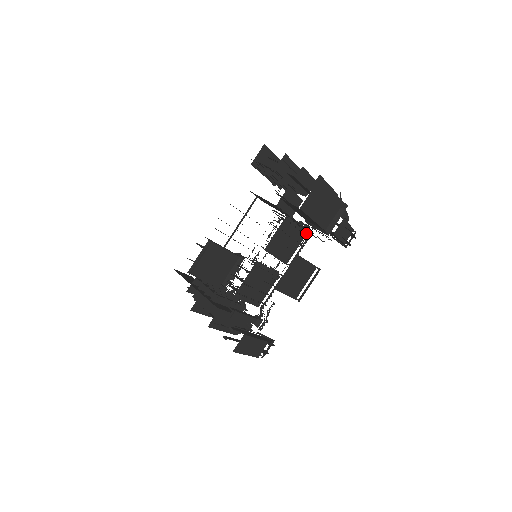
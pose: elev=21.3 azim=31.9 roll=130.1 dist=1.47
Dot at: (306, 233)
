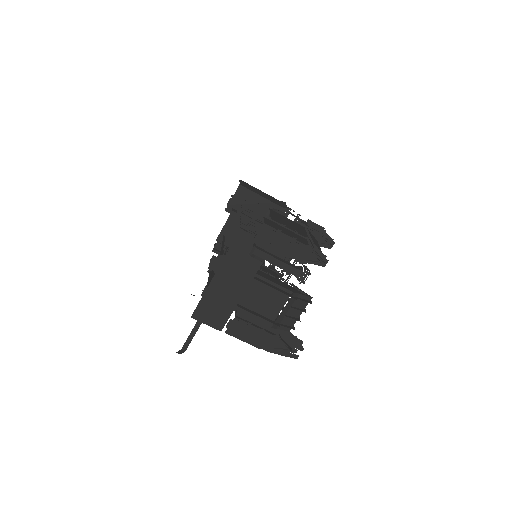
Dot at: occluded
